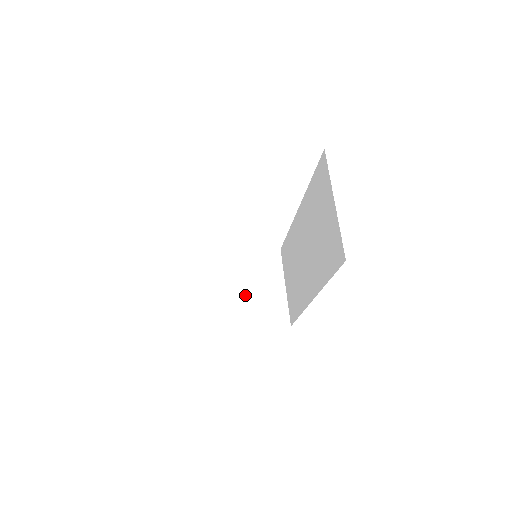
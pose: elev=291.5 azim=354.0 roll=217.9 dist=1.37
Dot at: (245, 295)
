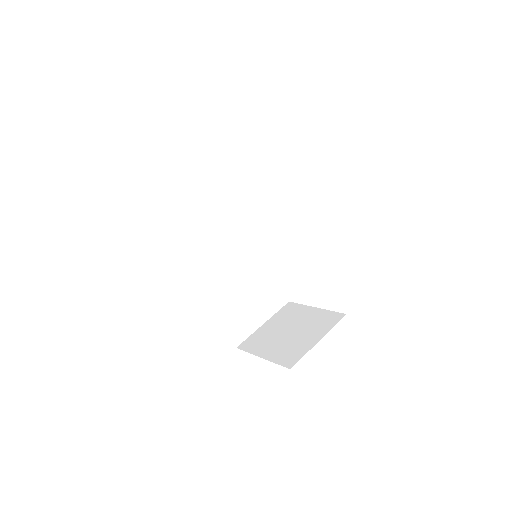
Dot at: (285, 335)
